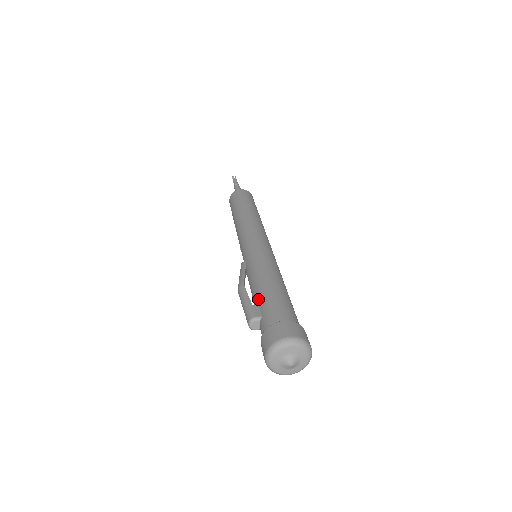
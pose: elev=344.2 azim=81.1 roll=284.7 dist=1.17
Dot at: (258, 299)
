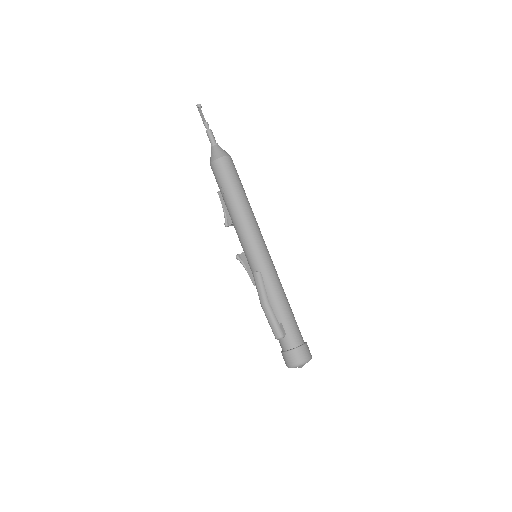
Dot at: (281, 318)
